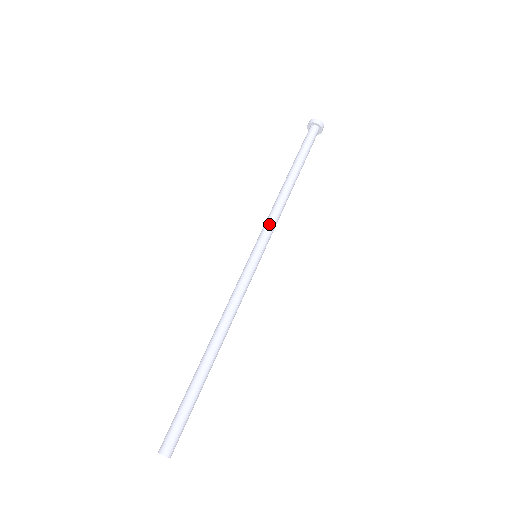
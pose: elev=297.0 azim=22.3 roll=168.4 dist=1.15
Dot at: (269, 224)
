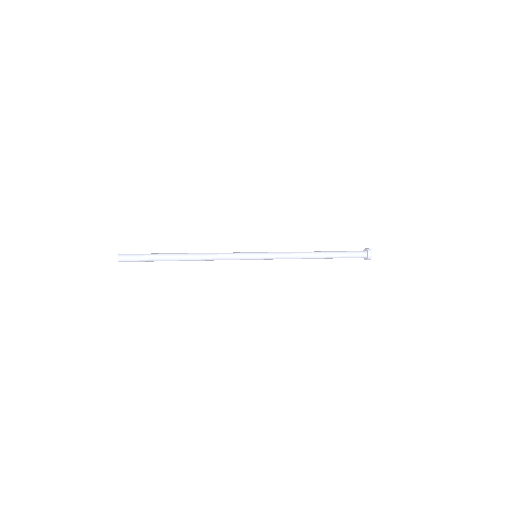
Dot at: (280, 252)
